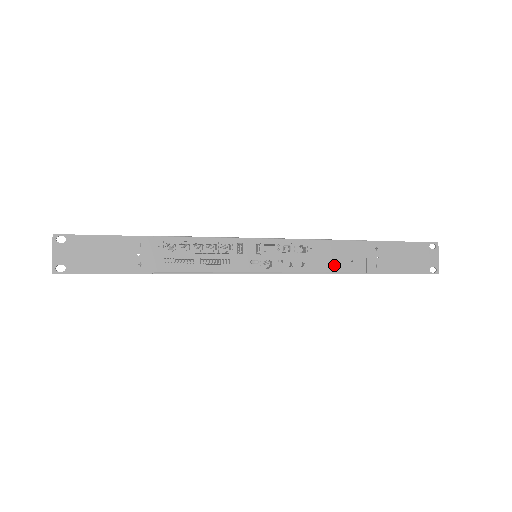
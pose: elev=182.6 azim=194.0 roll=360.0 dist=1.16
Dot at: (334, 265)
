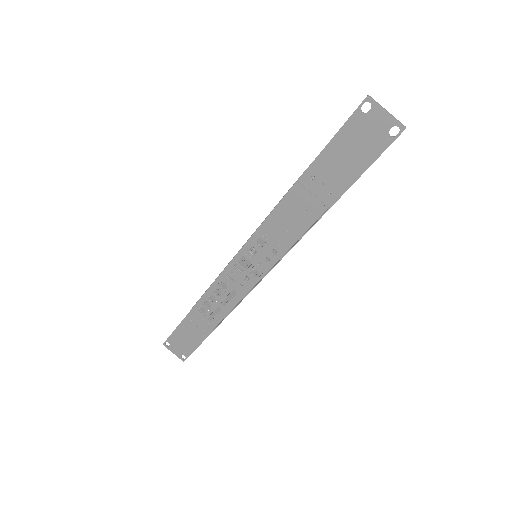
Dot at: (296, 229)
